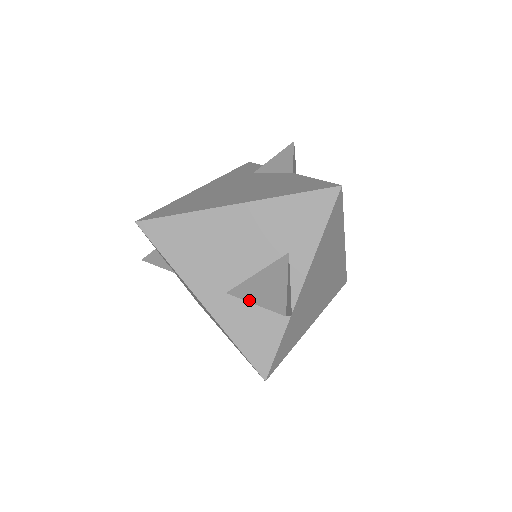
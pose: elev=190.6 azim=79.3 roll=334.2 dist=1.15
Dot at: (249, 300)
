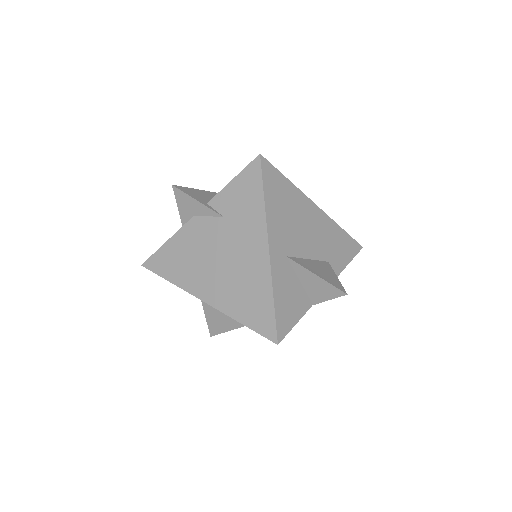
Dot at: (311, 271)
